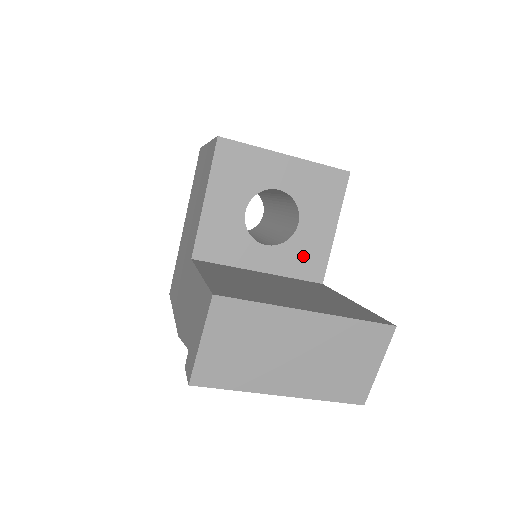
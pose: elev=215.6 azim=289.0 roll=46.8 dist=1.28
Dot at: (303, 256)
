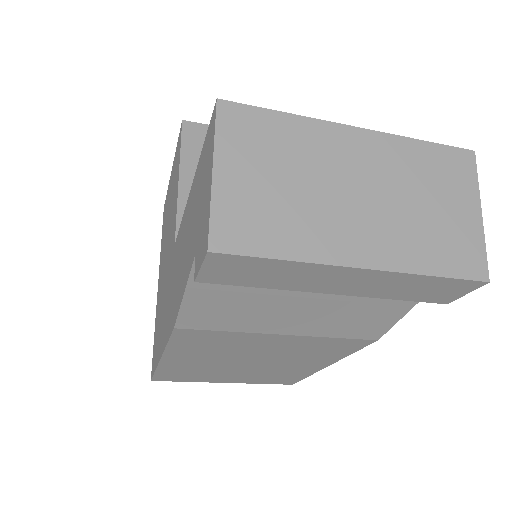
Dot at: occluded
